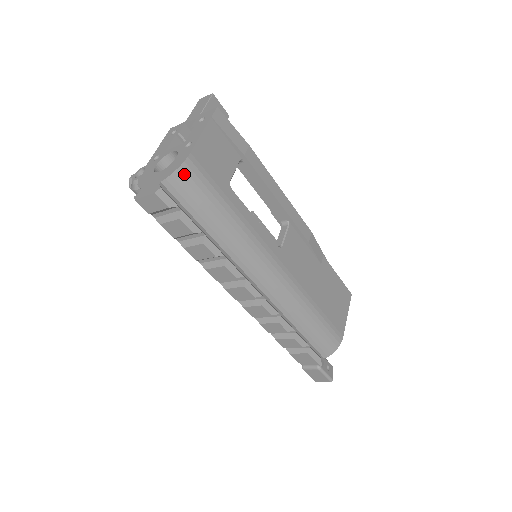
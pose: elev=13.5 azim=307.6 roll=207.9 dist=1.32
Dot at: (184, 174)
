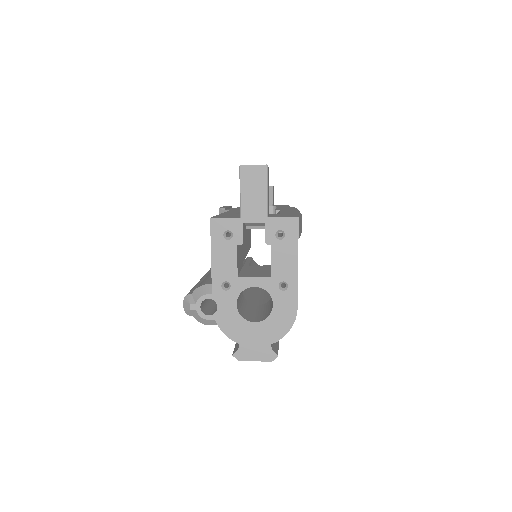
Dot at: occluded
